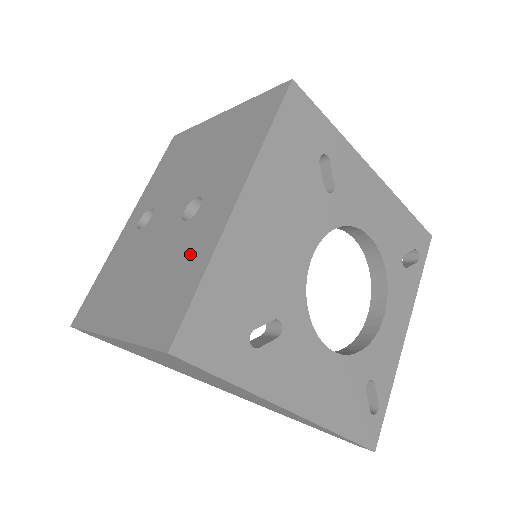
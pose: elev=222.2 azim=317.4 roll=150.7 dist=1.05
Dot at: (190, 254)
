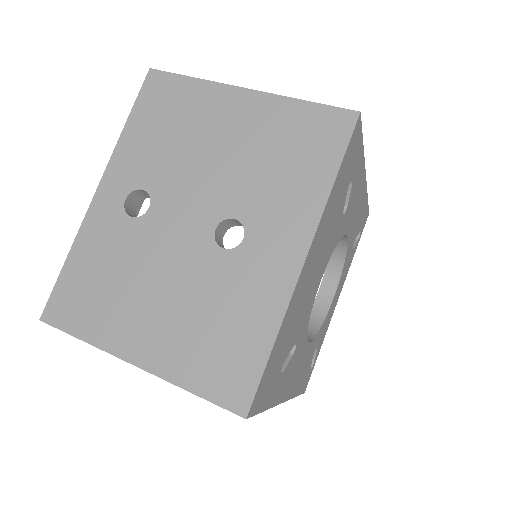
Dot at: (246, 304)
